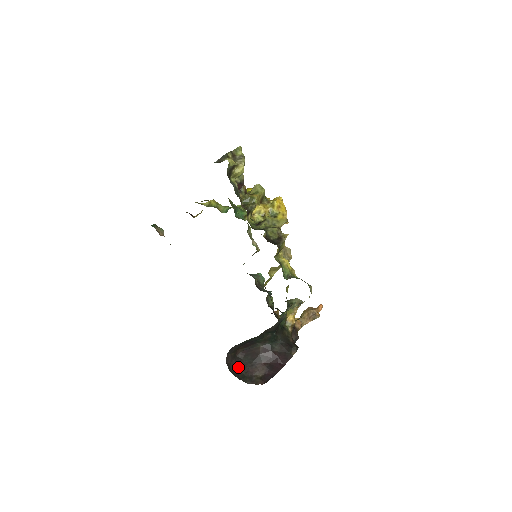
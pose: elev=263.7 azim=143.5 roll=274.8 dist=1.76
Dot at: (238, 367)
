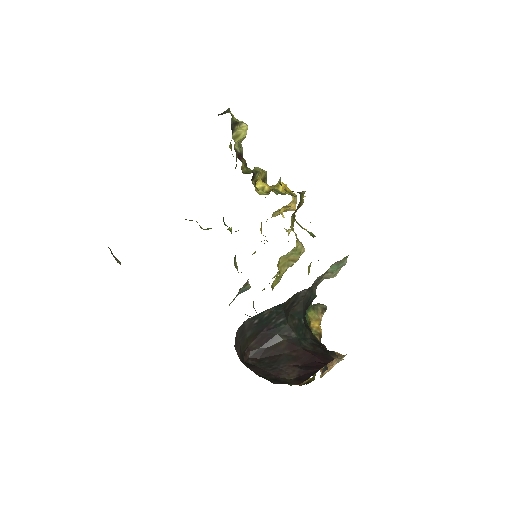
Dot at: (251, 369)
